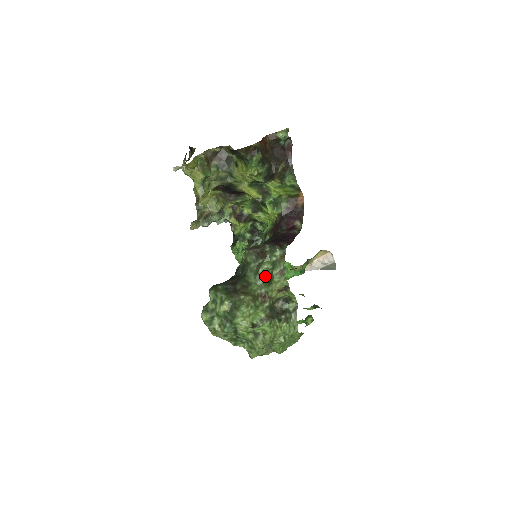
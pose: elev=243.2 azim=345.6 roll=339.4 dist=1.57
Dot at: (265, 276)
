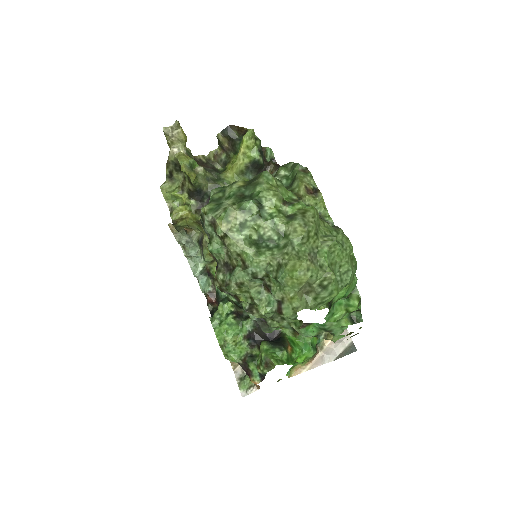
Dot at: (284, 184)
